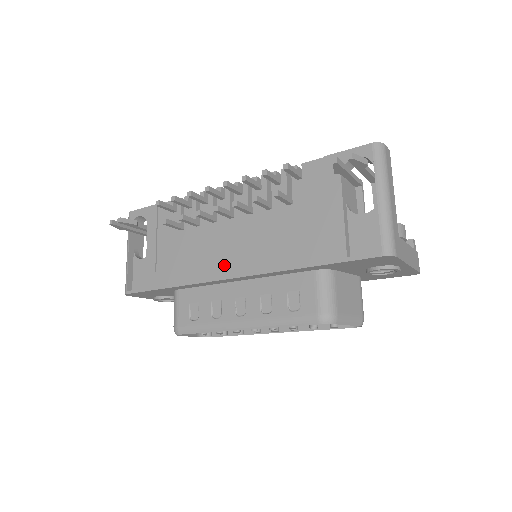
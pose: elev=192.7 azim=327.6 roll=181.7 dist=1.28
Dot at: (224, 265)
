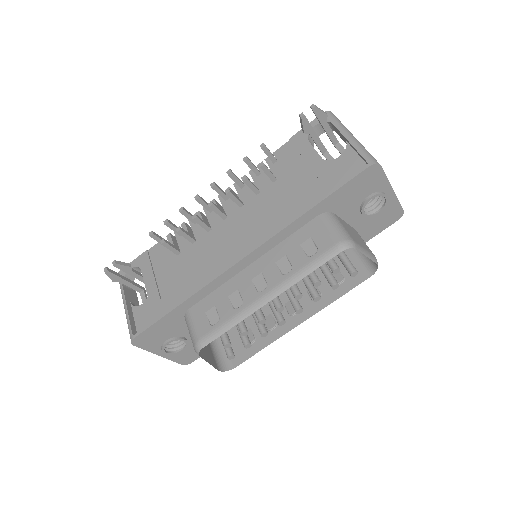
Dot at: (232, 253)
